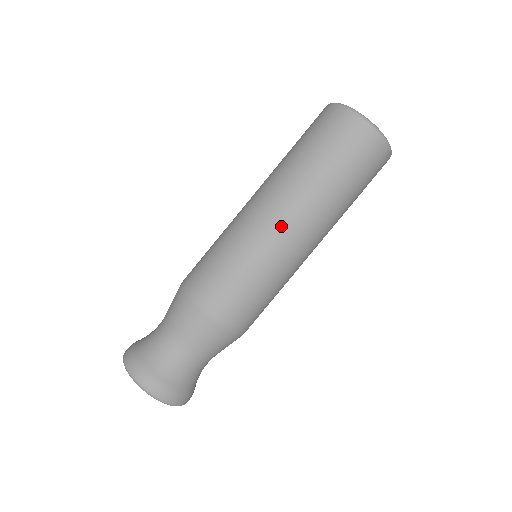
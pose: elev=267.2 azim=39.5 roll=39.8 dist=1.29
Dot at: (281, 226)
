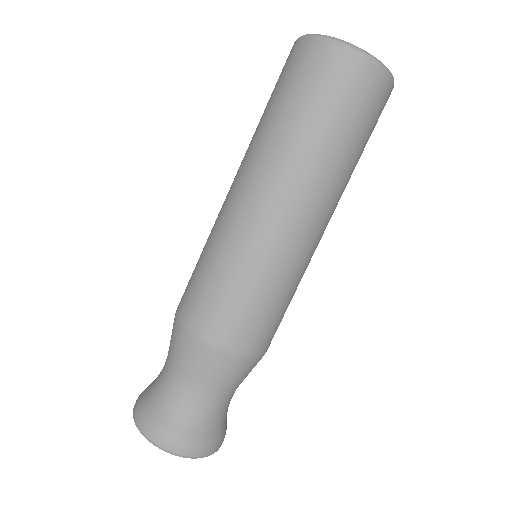
Dot at: (309, 231)
